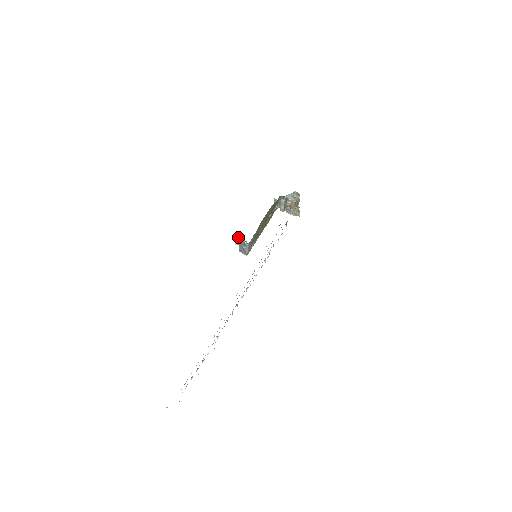
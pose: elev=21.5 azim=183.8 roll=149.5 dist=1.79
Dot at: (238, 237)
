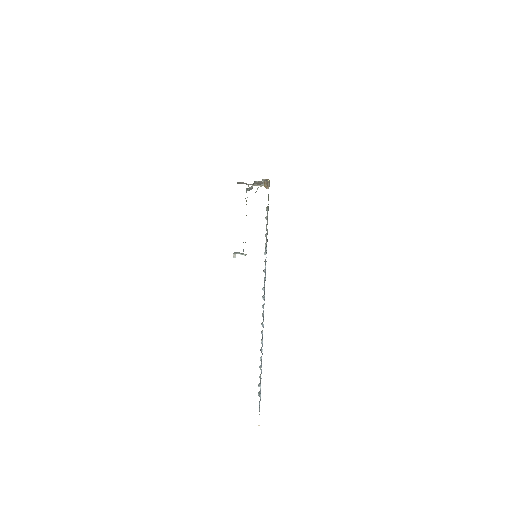
Dot at: occluded
